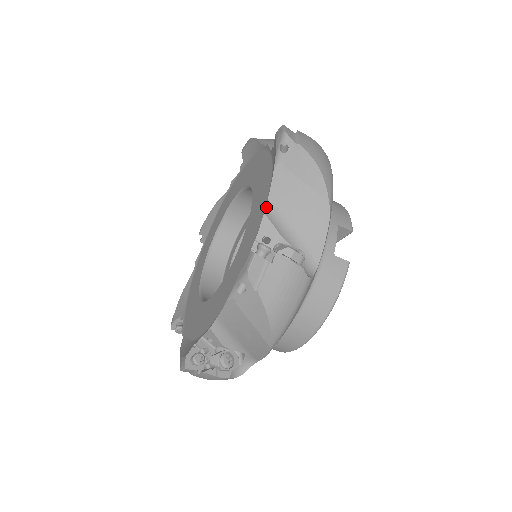
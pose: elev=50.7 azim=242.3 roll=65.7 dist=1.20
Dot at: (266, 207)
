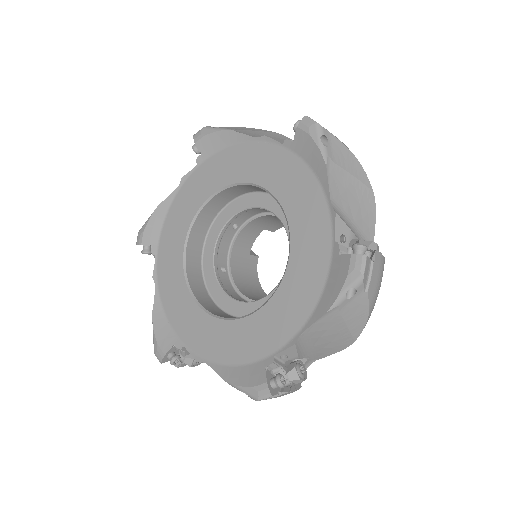
Dot at: (300, 336)
